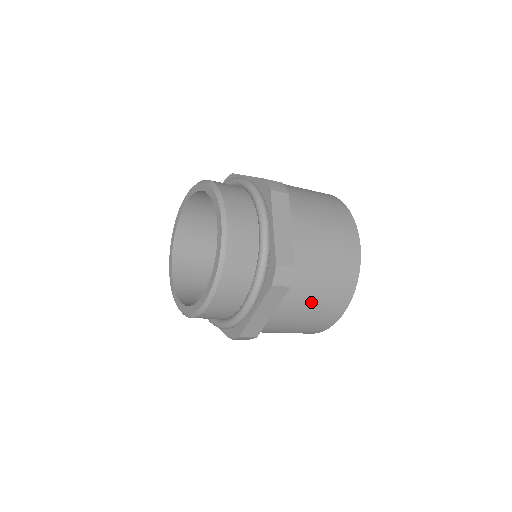
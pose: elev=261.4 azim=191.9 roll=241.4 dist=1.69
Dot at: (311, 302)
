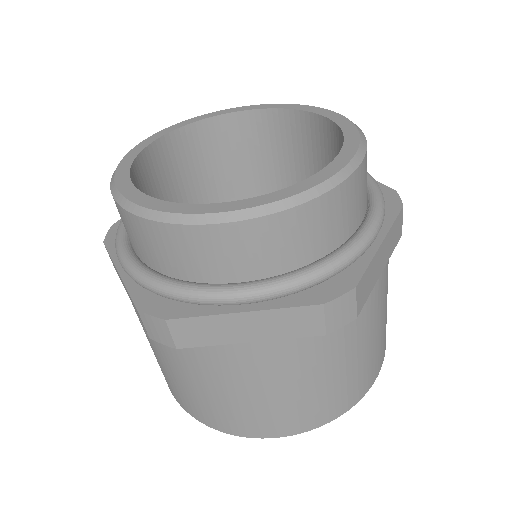
Dot at: (292, 382)
